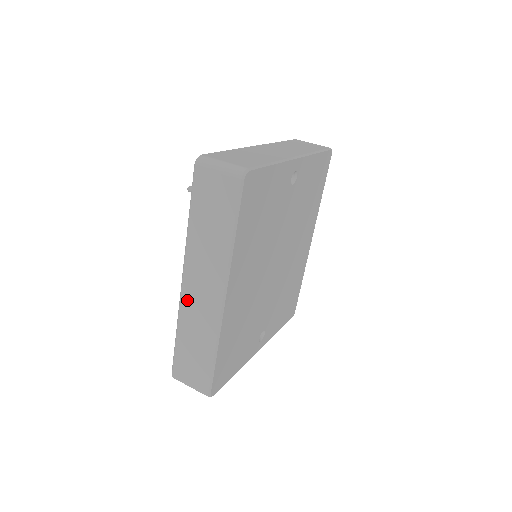
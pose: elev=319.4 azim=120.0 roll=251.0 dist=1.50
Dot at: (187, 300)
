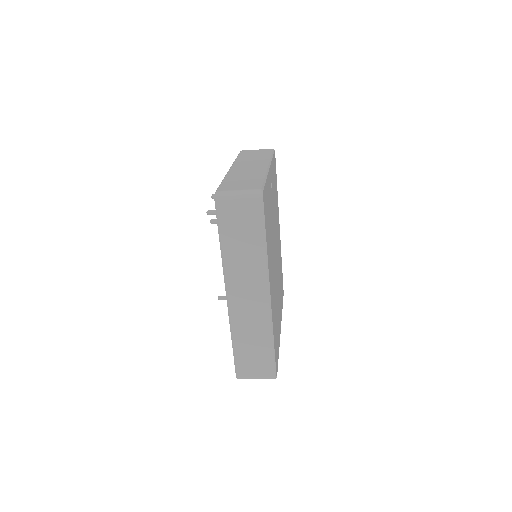
Dot at: (236, 311)
